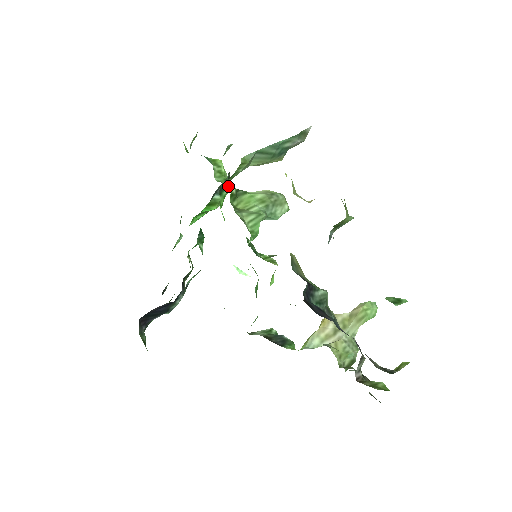
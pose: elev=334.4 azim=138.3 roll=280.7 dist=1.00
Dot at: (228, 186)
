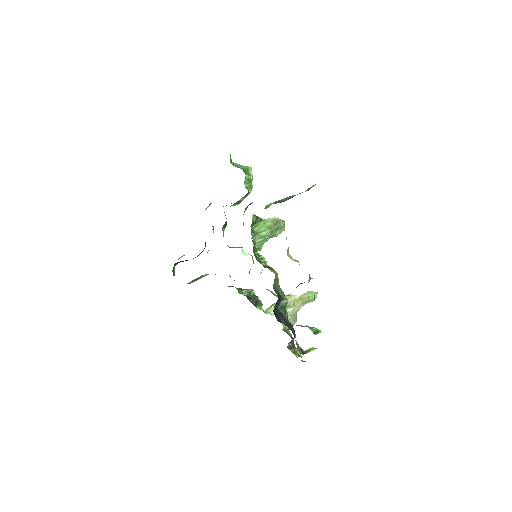
Dot at: (252, 218)
